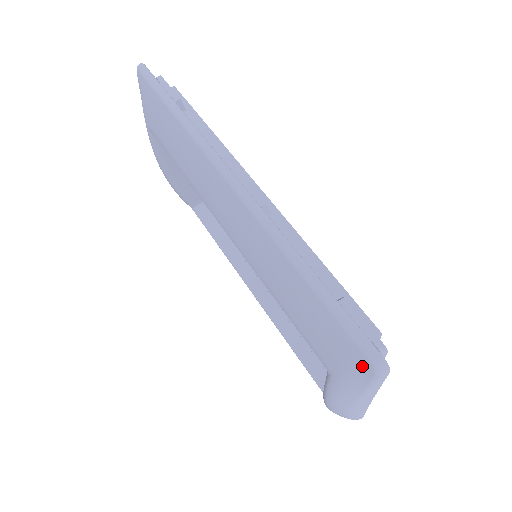
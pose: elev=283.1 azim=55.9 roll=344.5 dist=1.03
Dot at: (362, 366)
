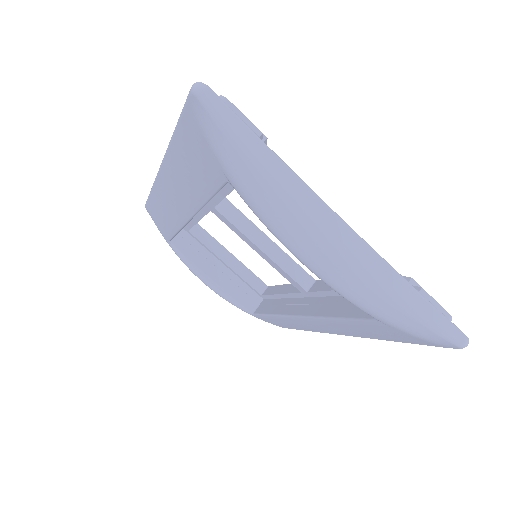
Dot at: (197, 111)
